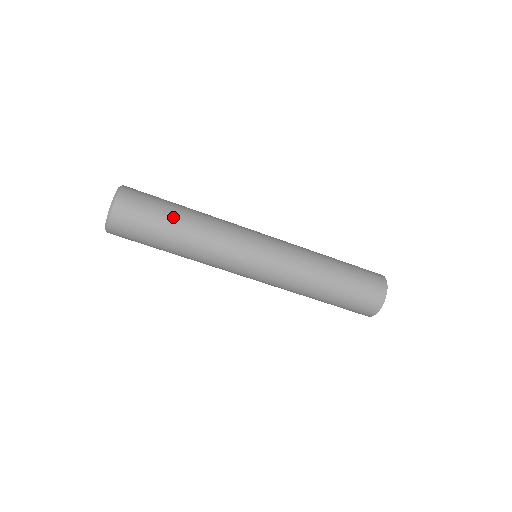
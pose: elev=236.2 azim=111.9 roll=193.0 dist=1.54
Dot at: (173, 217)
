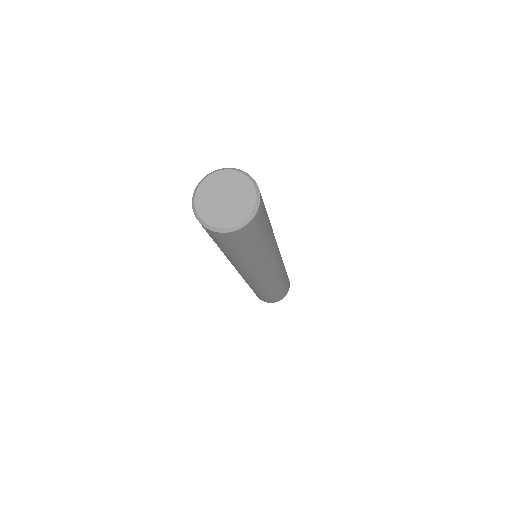
Dot at: (267, 235)
